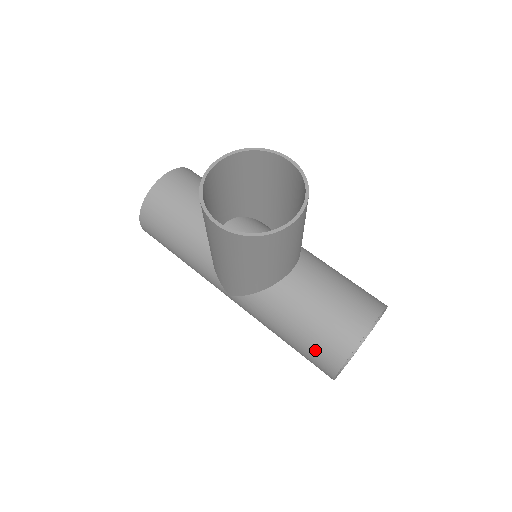
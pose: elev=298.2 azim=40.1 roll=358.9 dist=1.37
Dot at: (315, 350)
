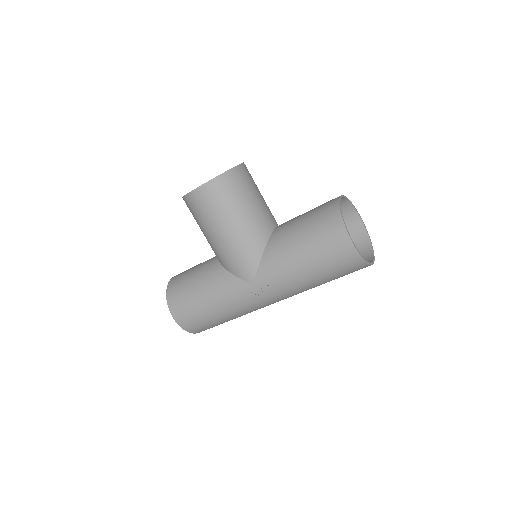
Dot at: (322, 235)
